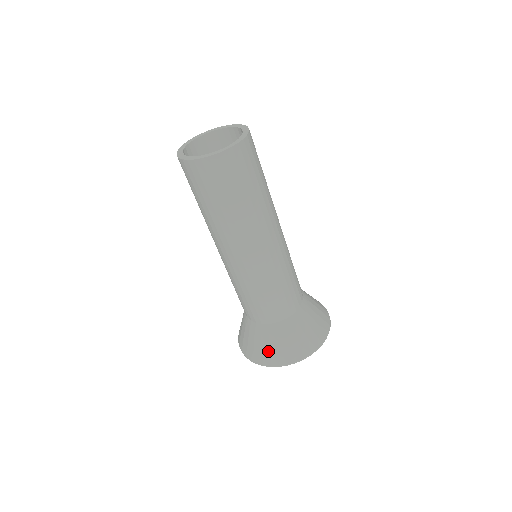
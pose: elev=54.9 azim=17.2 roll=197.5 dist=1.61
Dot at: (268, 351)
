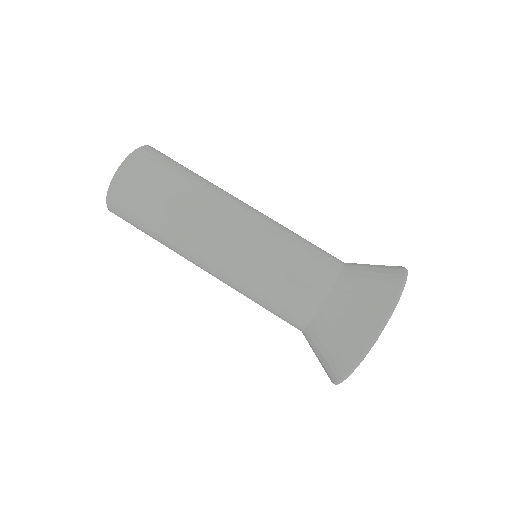
Dot at: (343, 342)
